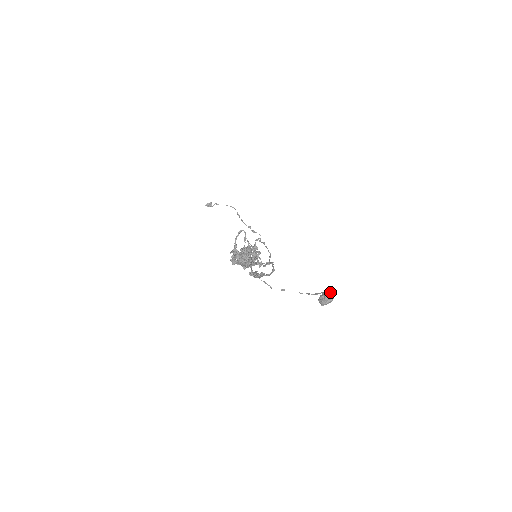
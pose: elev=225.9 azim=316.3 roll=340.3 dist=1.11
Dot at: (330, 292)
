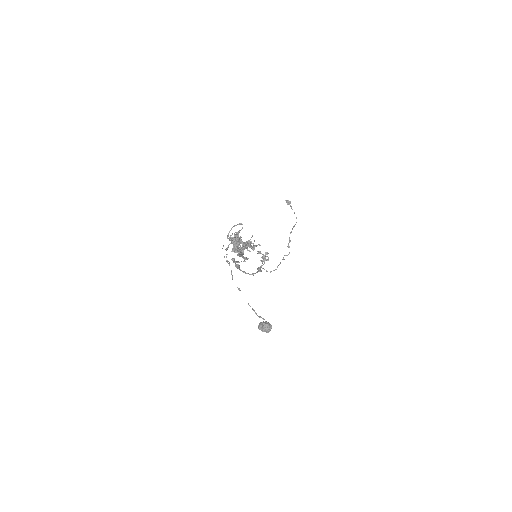
Dot at: occluded
